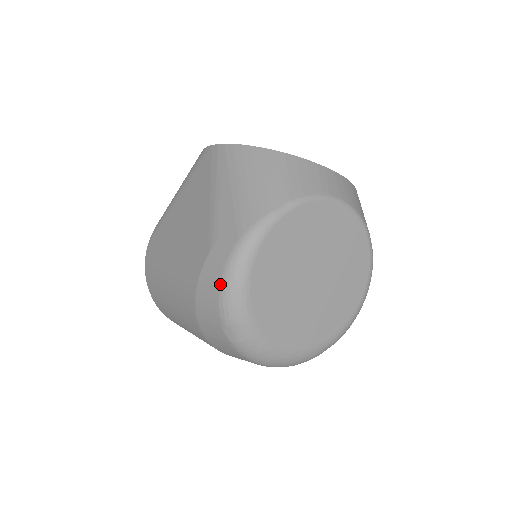
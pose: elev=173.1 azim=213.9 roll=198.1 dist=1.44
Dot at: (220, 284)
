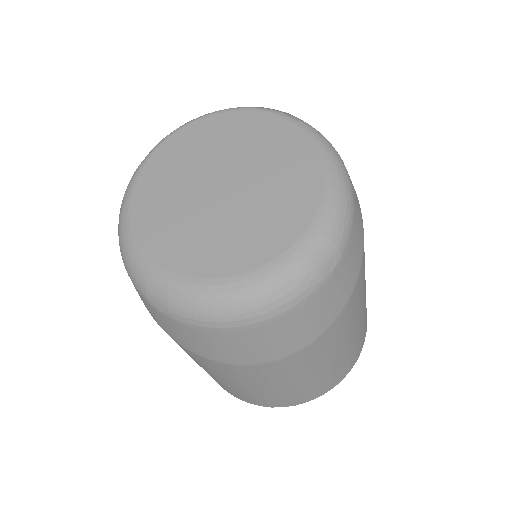
Dot at: (123, 261)
